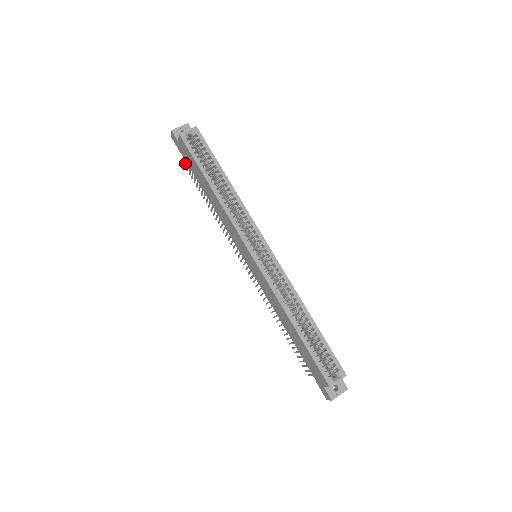
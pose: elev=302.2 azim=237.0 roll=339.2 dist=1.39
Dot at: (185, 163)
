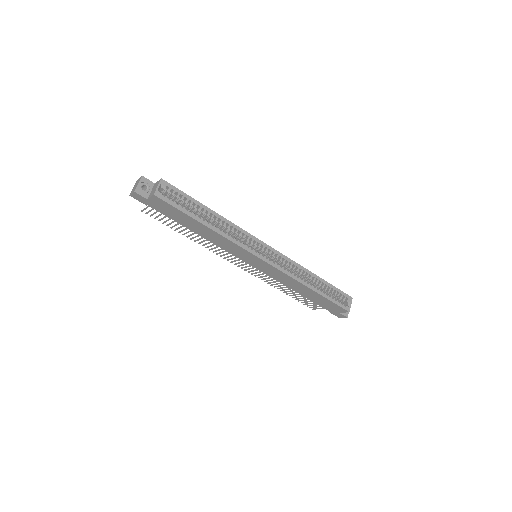
Dot at: (145, 209)
